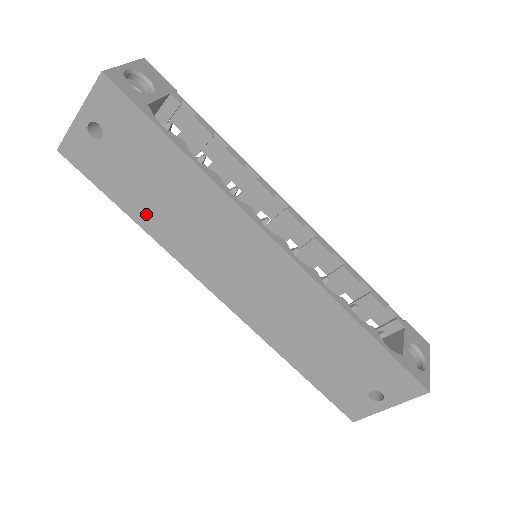
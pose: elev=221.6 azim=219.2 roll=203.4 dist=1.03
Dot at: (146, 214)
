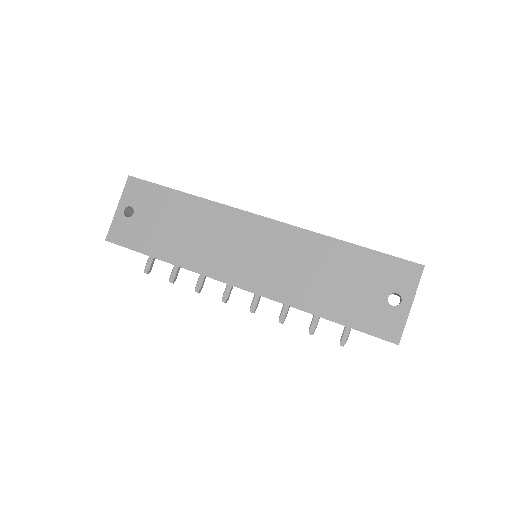
Dot at: (171, 250)
